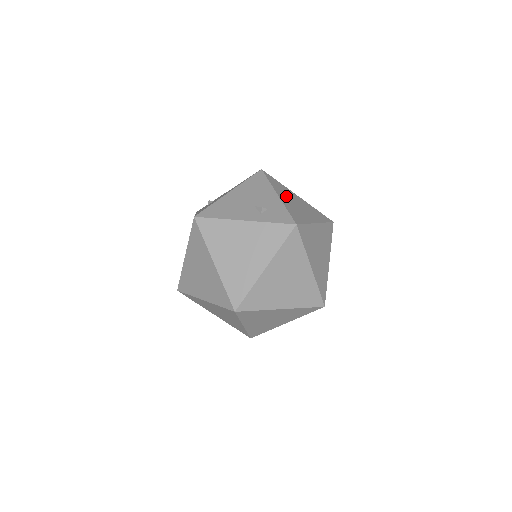
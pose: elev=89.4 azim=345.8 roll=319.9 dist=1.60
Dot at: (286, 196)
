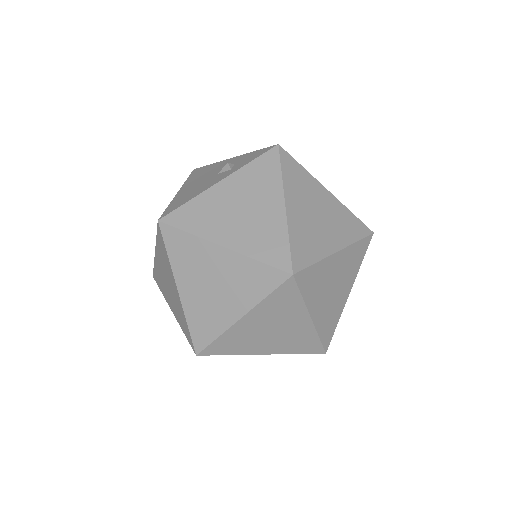
Dot at: occluded
